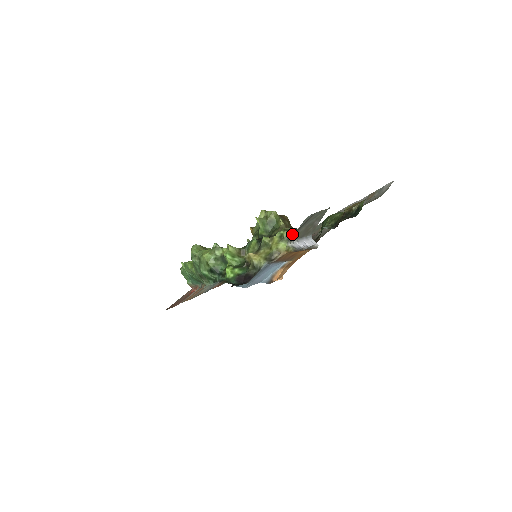
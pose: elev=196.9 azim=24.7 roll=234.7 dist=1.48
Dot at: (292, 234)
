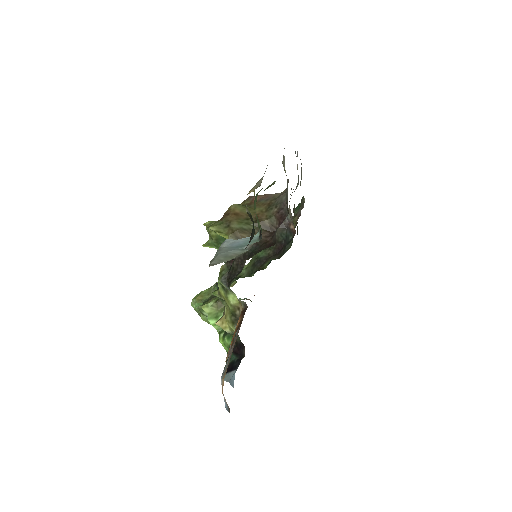
Dot at: (226, 283)
